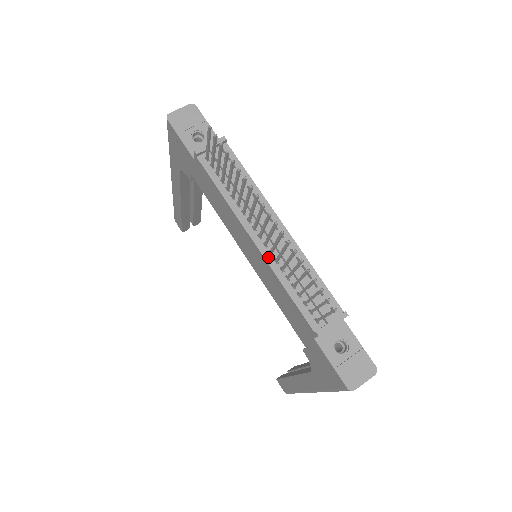
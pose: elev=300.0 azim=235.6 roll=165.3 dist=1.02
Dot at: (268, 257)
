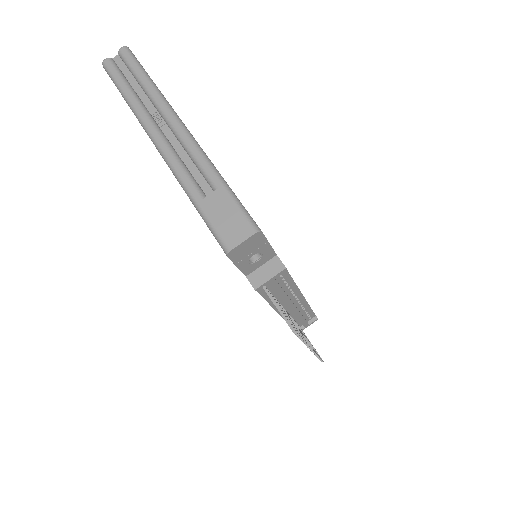
Dot at: occluded
